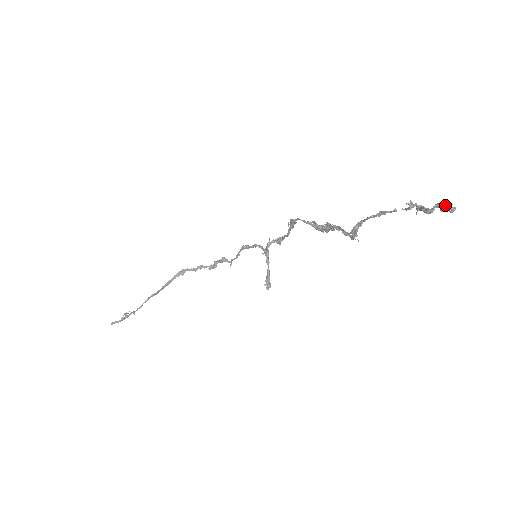
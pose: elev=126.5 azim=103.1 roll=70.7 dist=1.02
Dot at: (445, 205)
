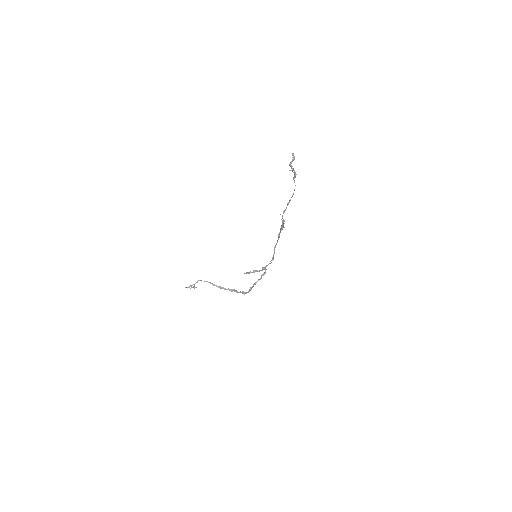
Dot at: (294, 157)
